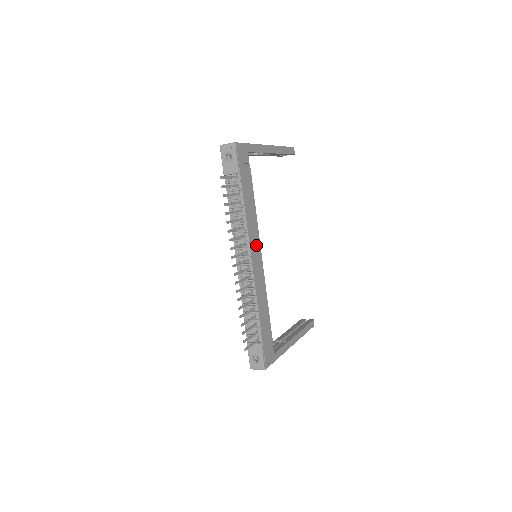
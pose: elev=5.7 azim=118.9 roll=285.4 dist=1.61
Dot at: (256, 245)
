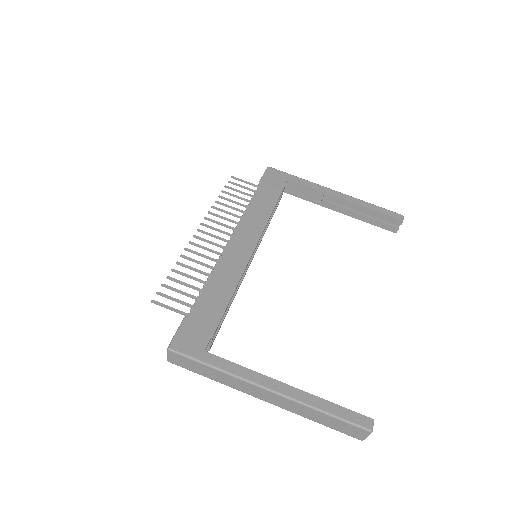
Dot at: (250, 235)
